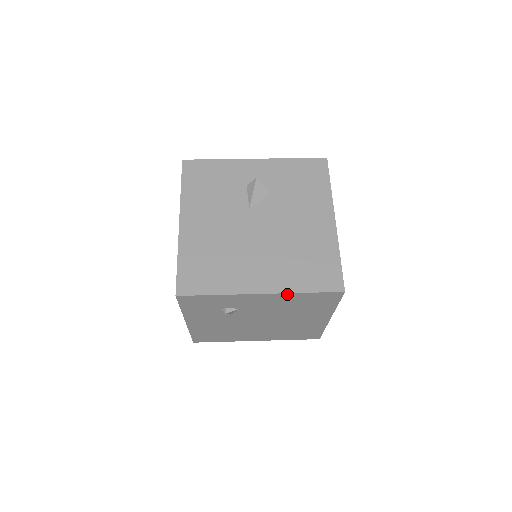
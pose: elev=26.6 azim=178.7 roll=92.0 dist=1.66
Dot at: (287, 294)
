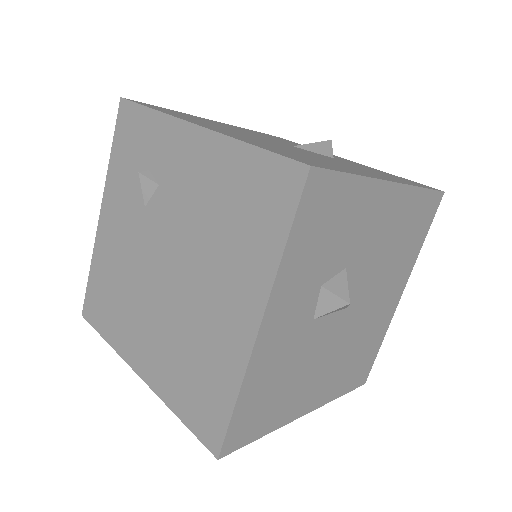
Dot at: (226, 141)
